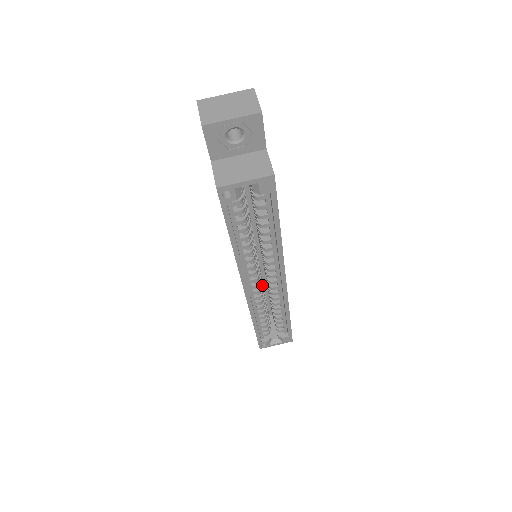
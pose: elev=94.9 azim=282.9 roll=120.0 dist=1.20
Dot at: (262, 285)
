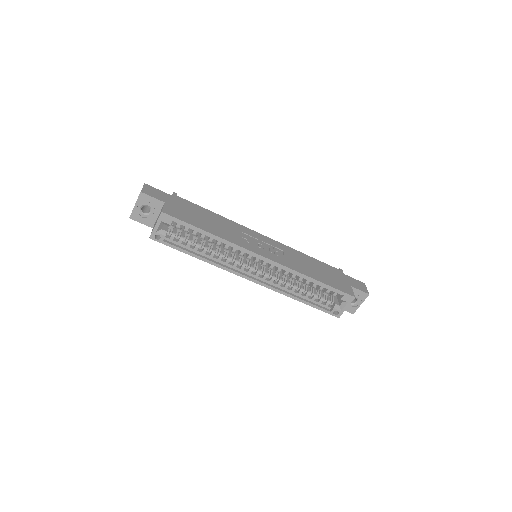
Dot at: (271, 271)
